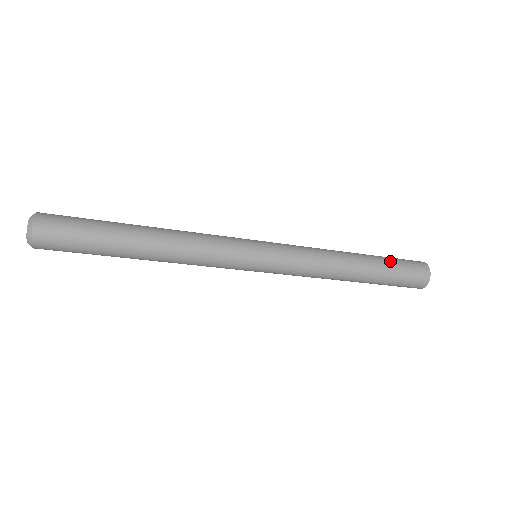
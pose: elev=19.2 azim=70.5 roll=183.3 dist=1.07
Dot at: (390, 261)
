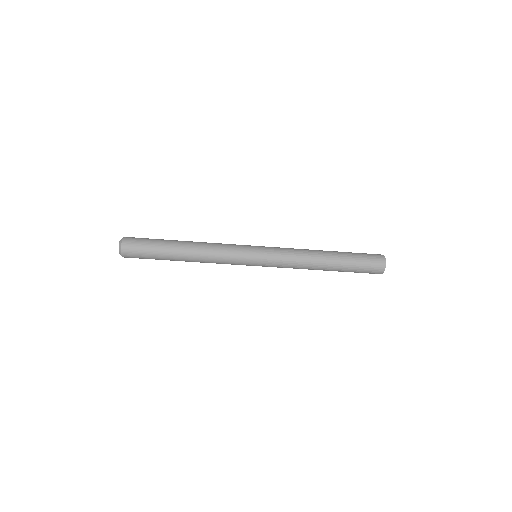
Dot at: occluded
